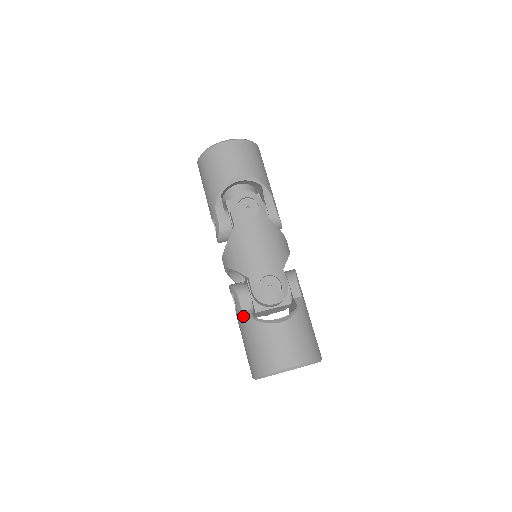
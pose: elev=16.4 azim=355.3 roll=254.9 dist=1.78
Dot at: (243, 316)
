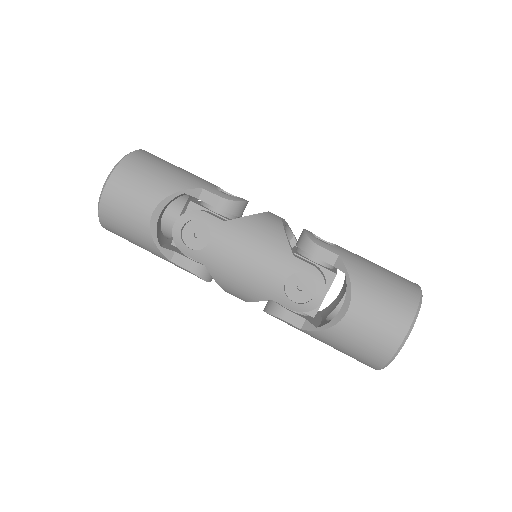
Dot at: (306, 333)
